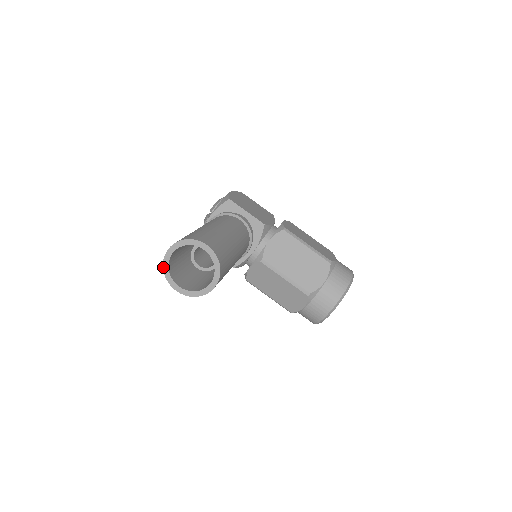
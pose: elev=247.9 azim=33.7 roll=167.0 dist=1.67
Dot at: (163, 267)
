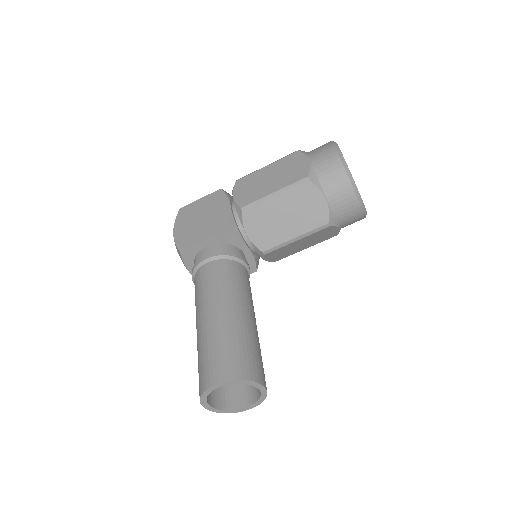
Dot at: occluded
